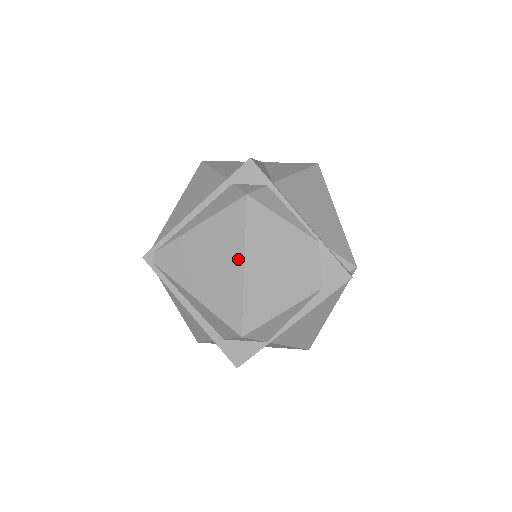
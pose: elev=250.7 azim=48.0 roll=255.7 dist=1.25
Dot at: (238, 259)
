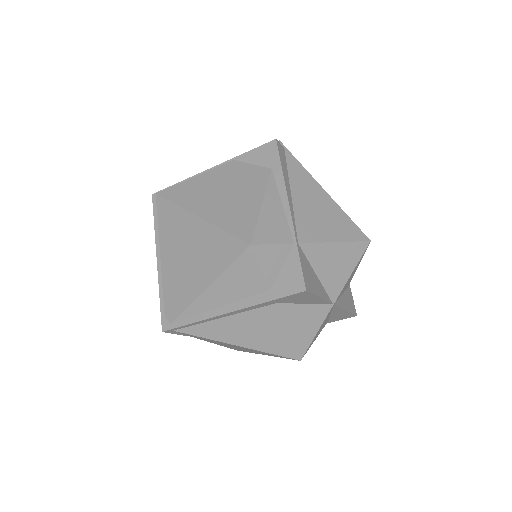
Dot at: (192, 221)
